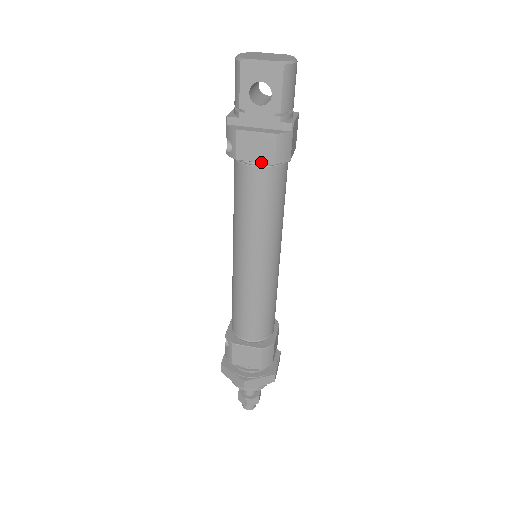
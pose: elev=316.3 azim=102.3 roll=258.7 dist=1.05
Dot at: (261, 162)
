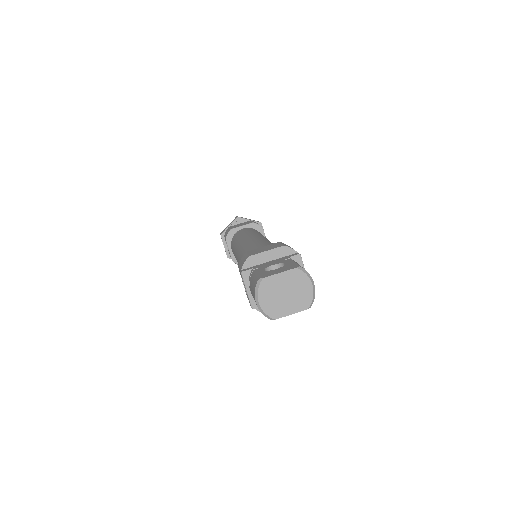
Dot at: occluded
